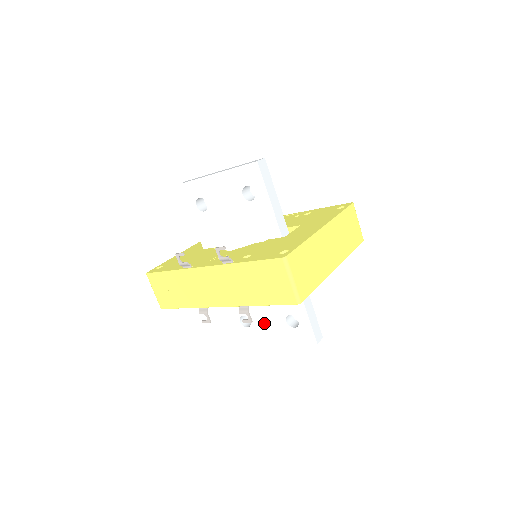
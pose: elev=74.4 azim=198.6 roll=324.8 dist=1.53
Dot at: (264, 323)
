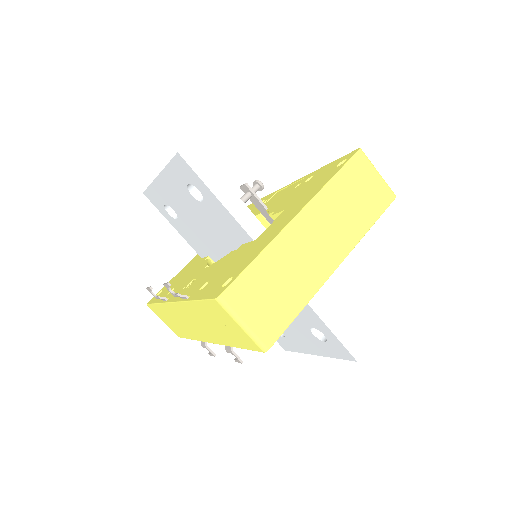
Dot at: (294, 334)
